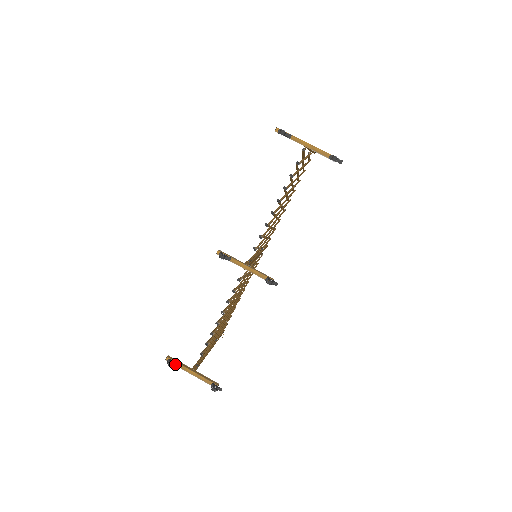
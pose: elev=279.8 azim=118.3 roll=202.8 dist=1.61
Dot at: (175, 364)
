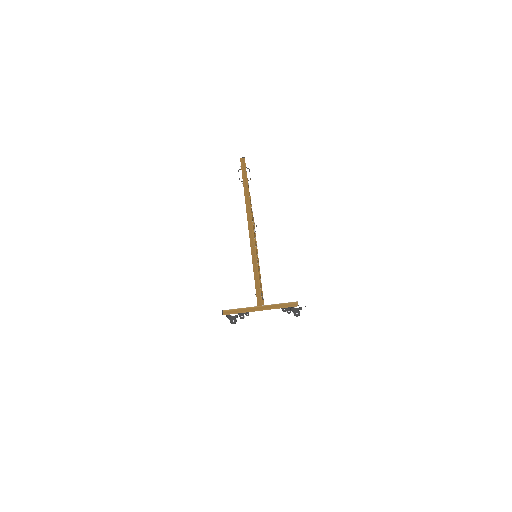
Dot at: occluded
